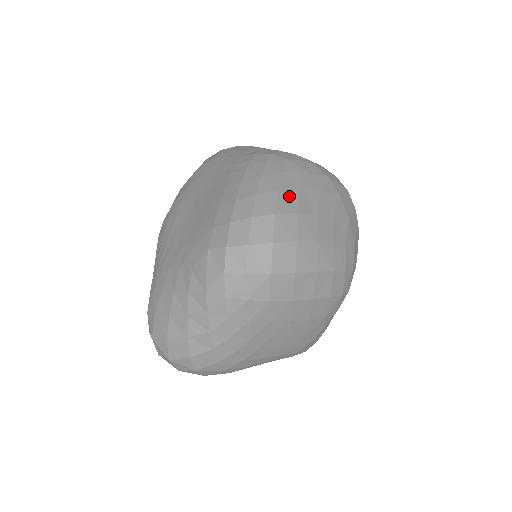
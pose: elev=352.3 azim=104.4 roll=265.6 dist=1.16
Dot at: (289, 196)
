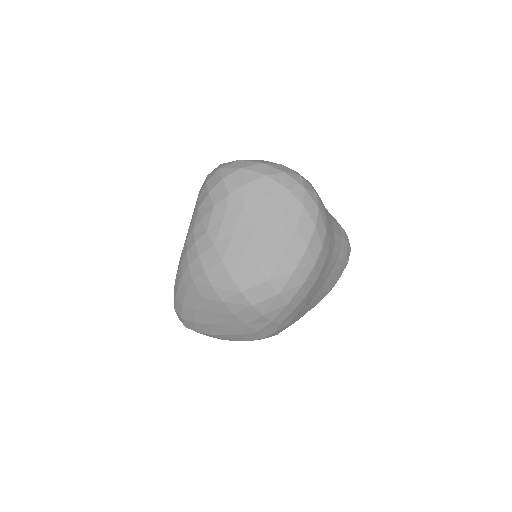
Dot at: (188, 312)
